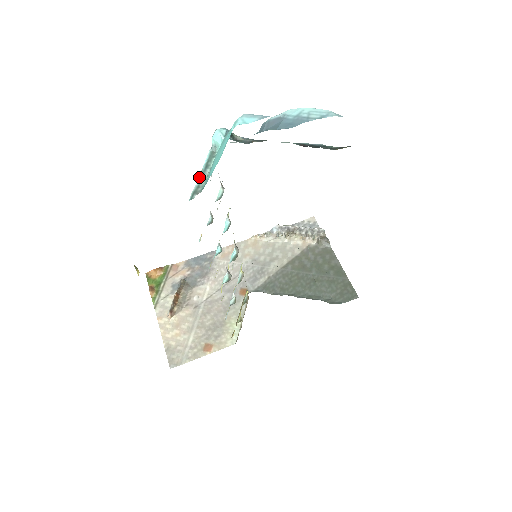
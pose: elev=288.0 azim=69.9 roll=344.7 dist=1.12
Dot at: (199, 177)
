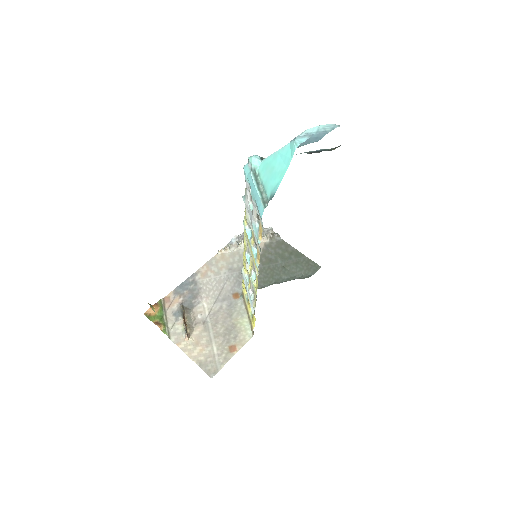
Dot at: (258, 192)
